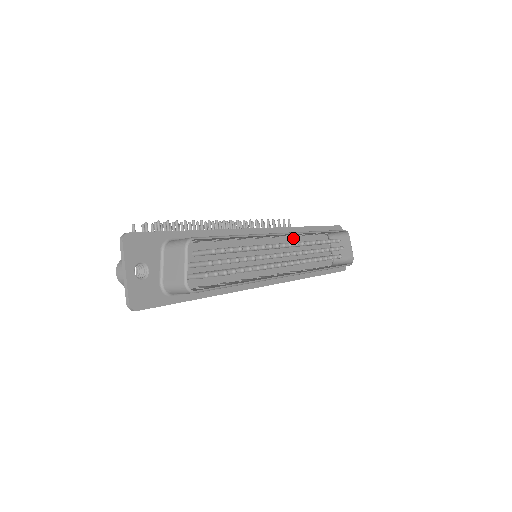
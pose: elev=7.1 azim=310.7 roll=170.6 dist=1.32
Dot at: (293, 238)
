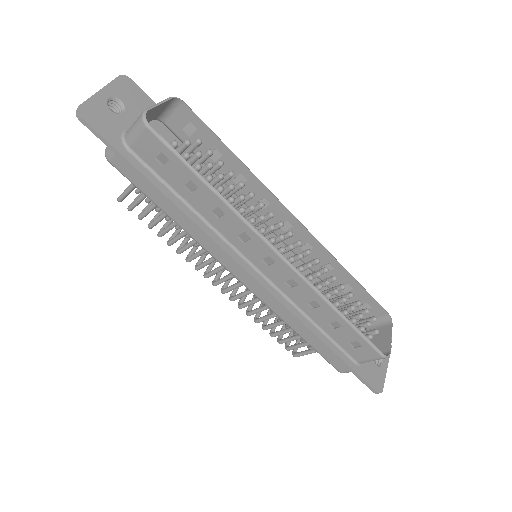
Dot at: occluded
